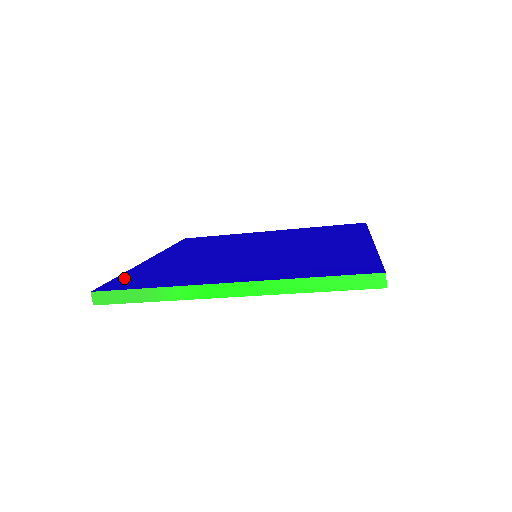
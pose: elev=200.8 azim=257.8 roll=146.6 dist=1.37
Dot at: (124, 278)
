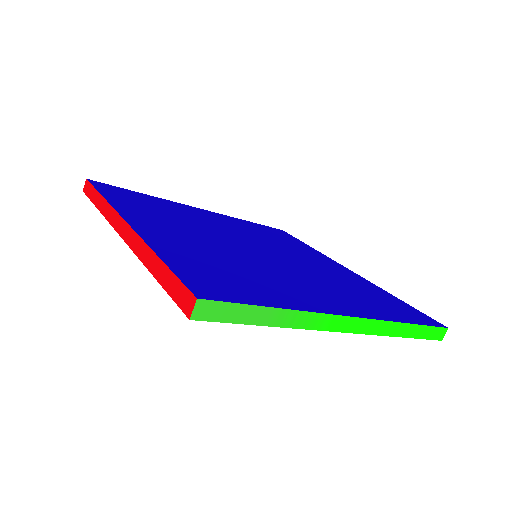
Dot at: (187, 270)
